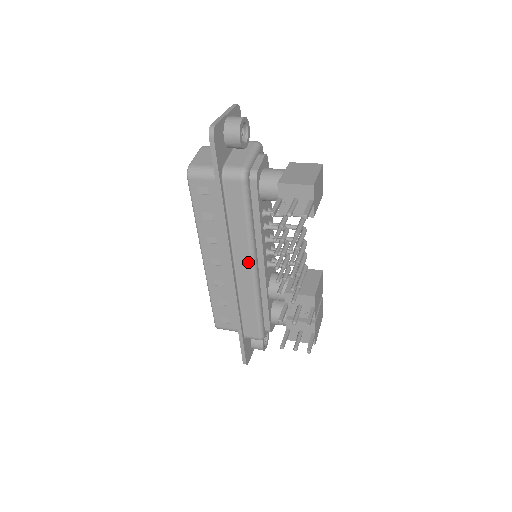
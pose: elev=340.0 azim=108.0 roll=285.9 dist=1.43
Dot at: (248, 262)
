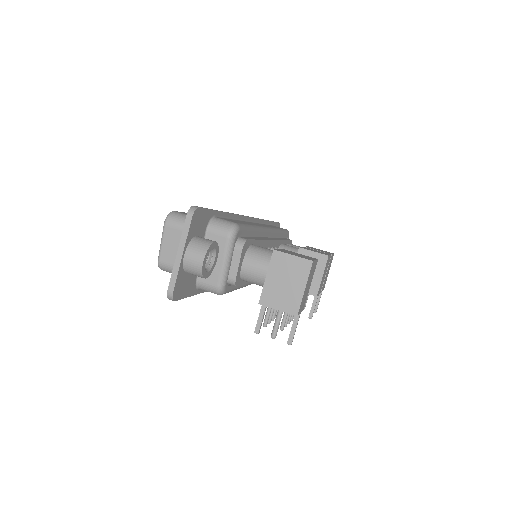
Dot at: occluded
